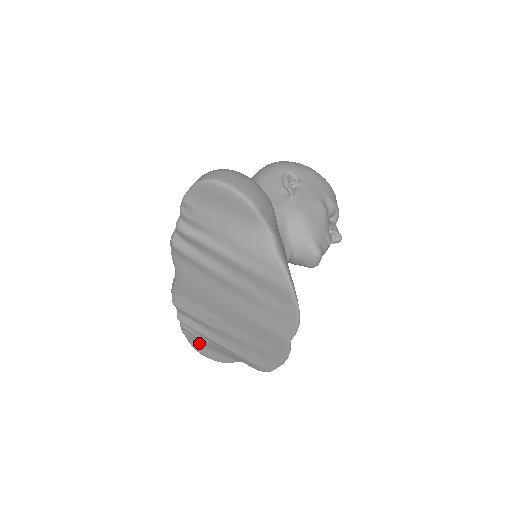
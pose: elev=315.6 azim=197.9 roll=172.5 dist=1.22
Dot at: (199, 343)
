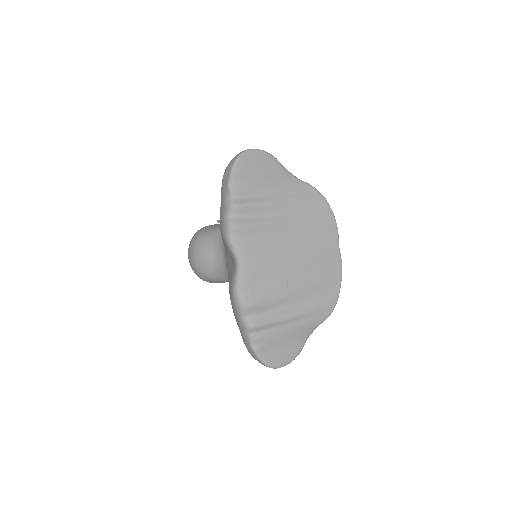
Dot at: (273, 349)
